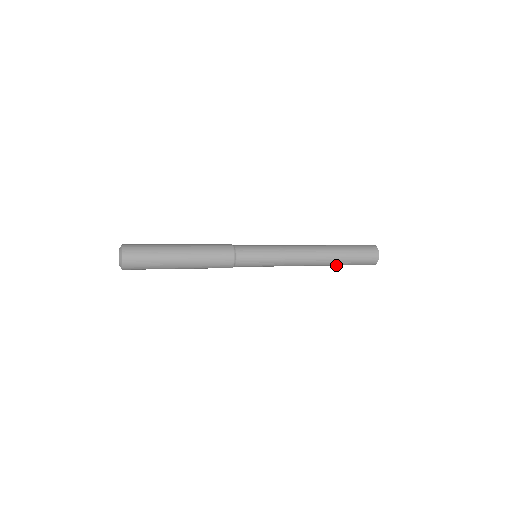
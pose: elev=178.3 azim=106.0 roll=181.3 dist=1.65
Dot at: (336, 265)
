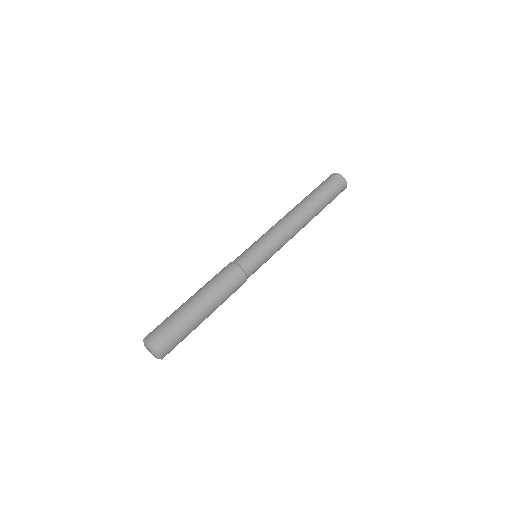
Dot at: occluded
